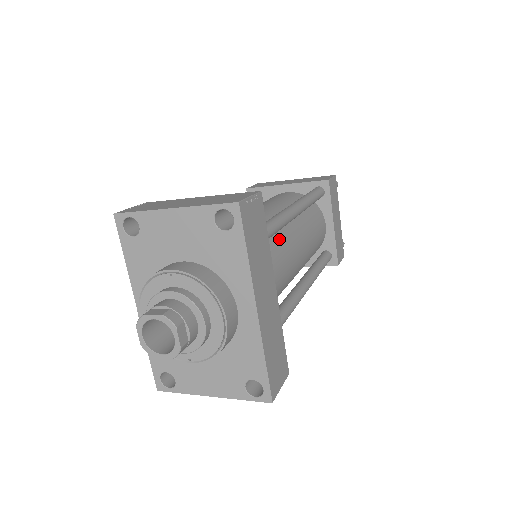
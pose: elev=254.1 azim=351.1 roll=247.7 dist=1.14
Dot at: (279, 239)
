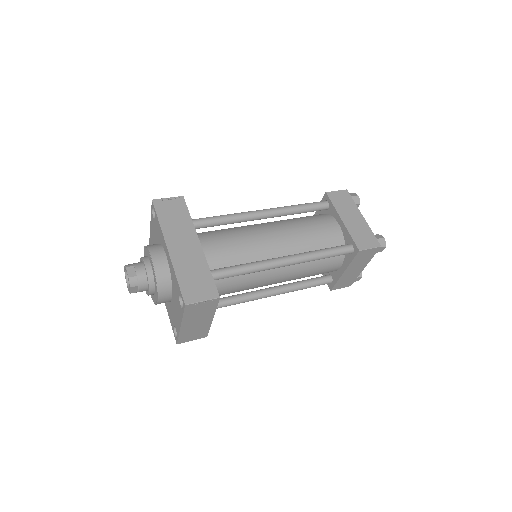
Dot at: (240, 229)
